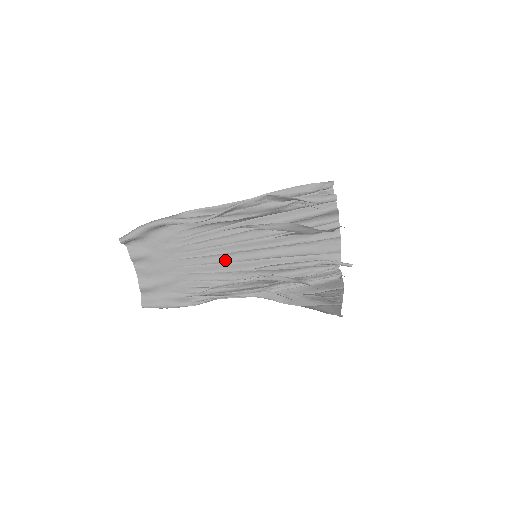
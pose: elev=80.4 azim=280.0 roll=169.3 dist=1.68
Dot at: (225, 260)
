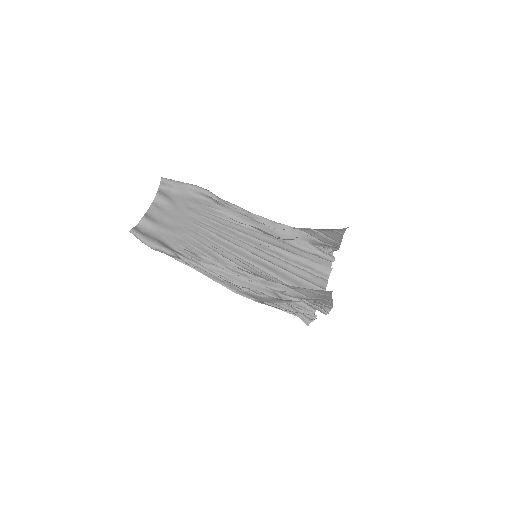
Dot at: (227, 247)
